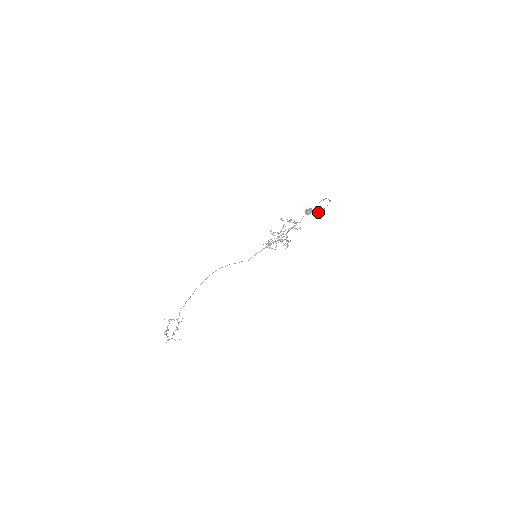
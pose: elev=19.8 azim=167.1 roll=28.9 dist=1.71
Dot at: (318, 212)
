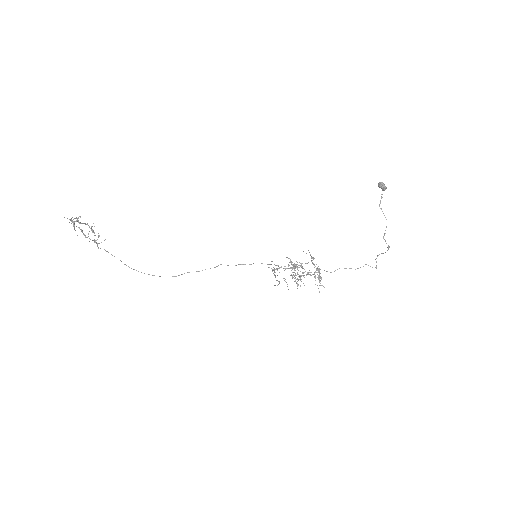
Dot at: occluded
